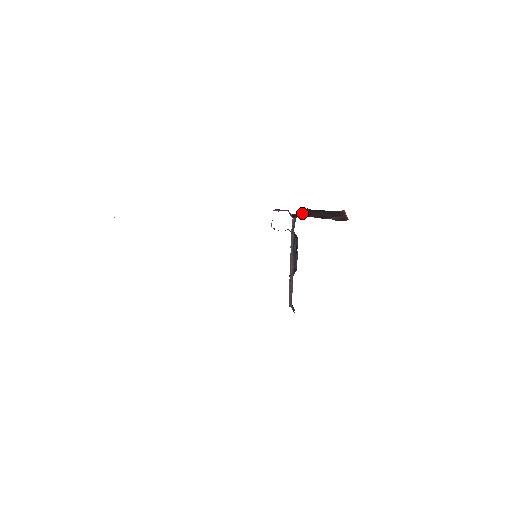
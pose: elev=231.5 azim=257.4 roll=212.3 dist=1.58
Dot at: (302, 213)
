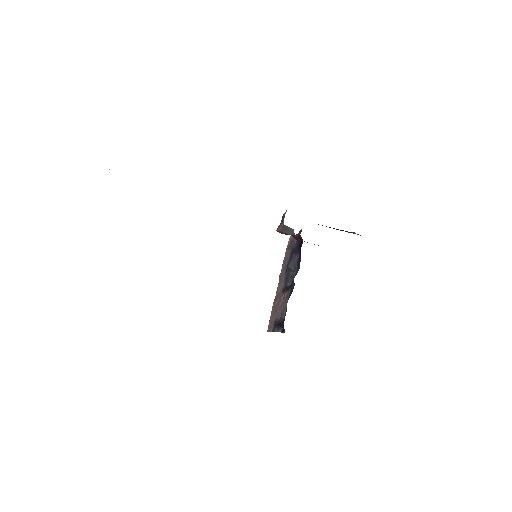
Dot at: occluded
